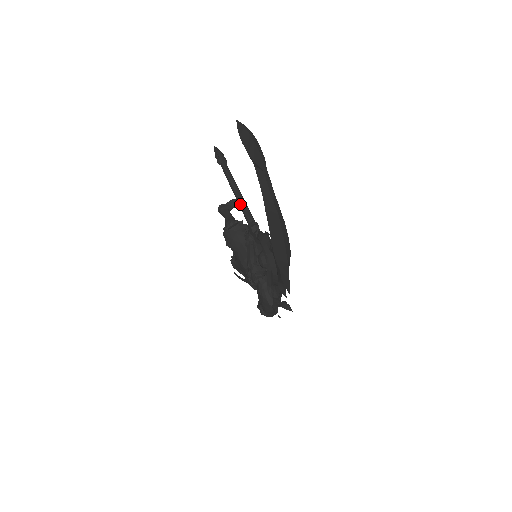
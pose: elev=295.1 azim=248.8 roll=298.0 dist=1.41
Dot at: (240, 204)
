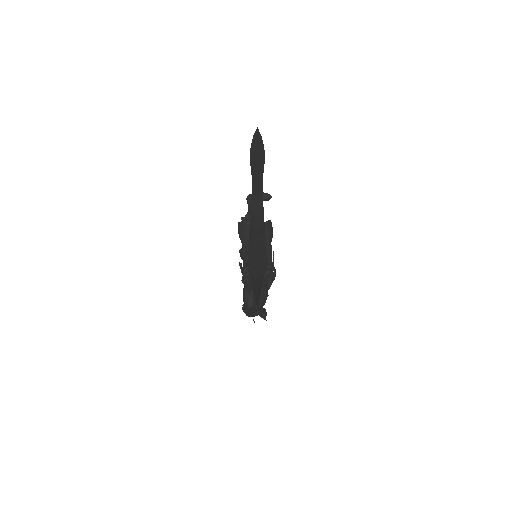
Dot at: occluded
